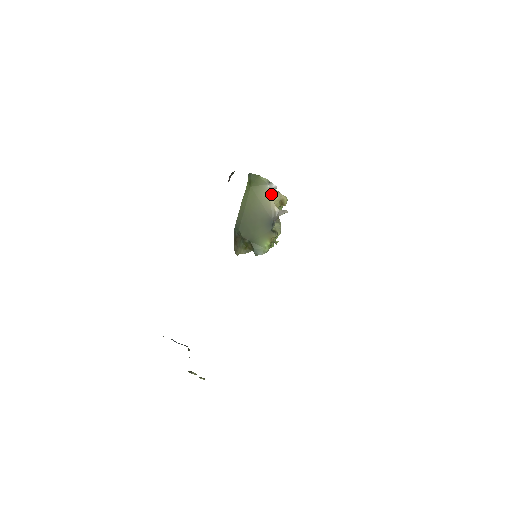
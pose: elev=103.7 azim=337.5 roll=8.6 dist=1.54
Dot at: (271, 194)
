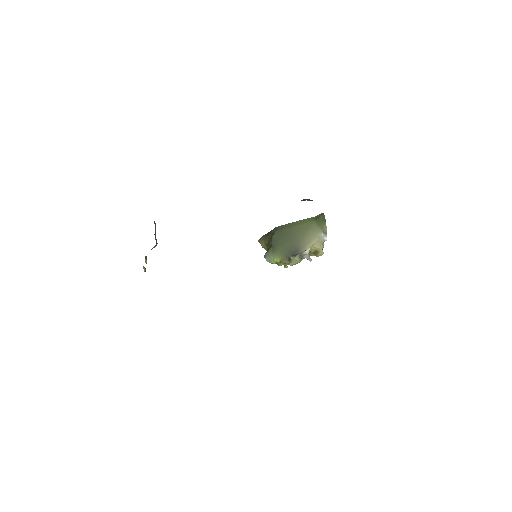
Dot at: (317, 240)
